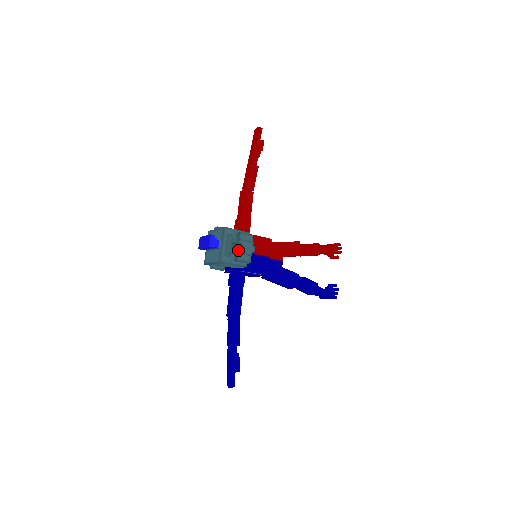
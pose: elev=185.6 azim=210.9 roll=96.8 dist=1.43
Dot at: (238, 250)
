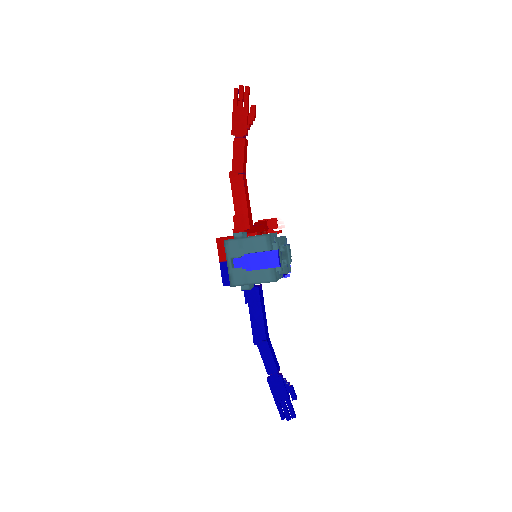
Dot at: (290, 260)
